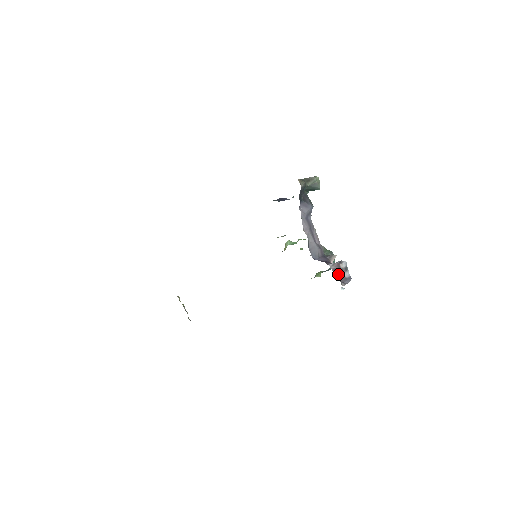
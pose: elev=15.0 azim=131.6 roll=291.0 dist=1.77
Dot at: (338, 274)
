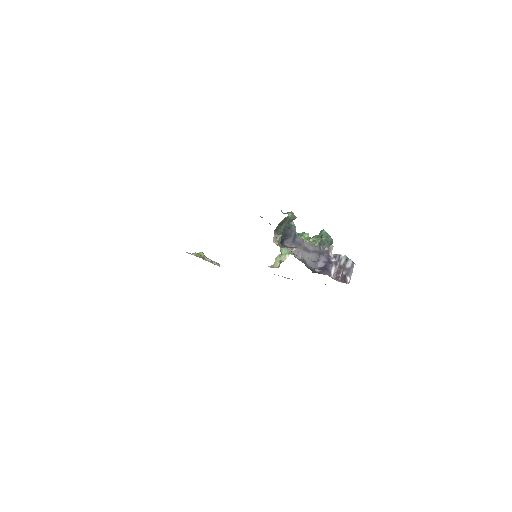
Dot at: (342, 274)
